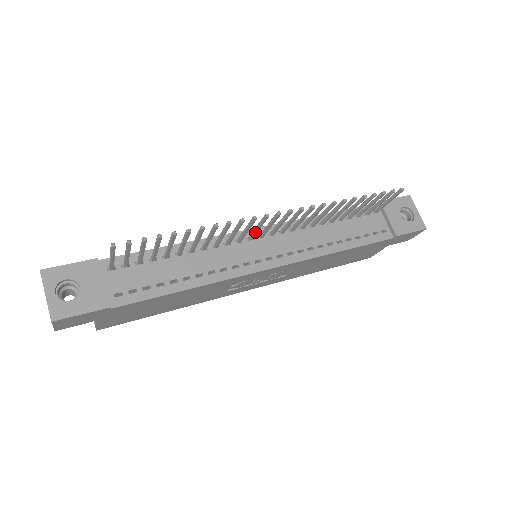
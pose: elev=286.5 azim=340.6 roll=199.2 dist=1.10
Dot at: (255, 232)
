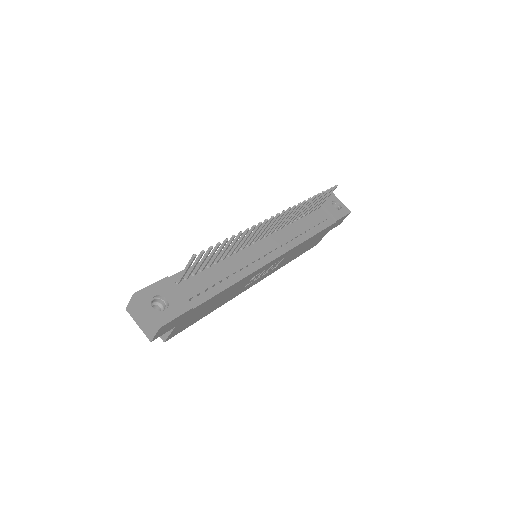
Dot at: (261, 234)
